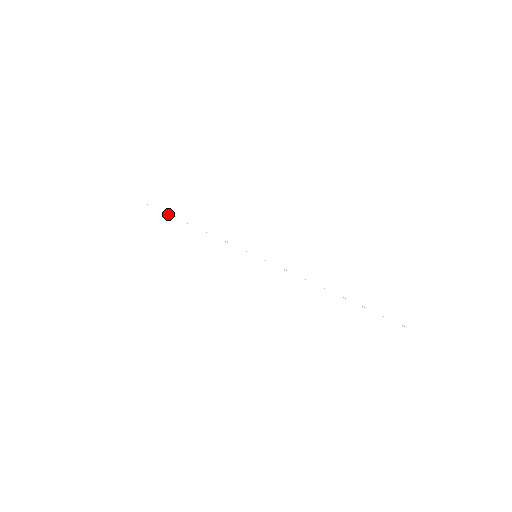
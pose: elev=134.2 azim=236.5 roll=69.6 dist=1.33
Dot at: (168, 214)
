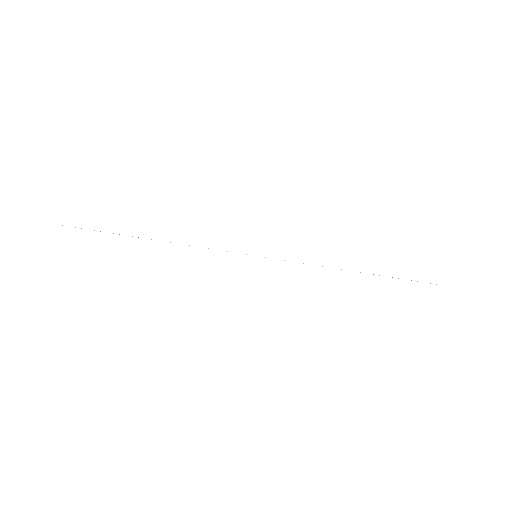
Dot at: occluded
